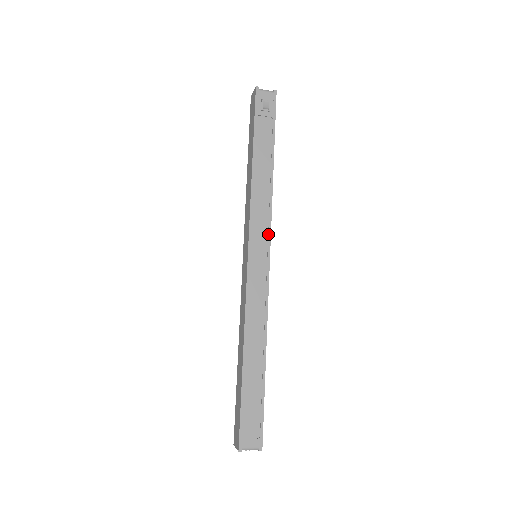
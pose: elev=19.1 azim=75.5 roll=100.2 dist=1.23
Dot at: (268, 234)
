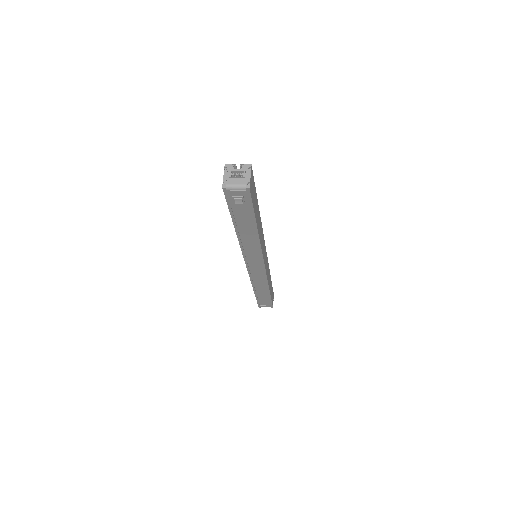
Dot at: (261, 259)
